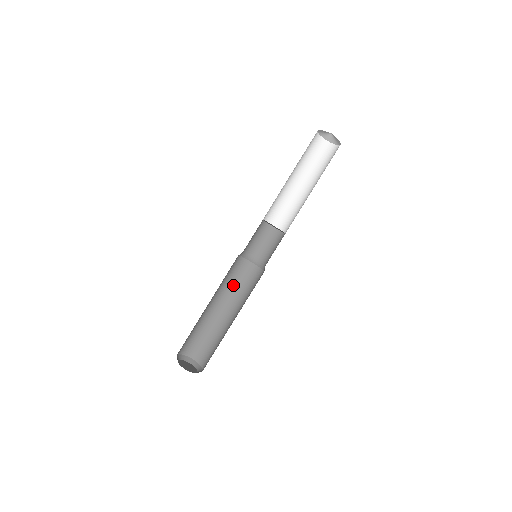
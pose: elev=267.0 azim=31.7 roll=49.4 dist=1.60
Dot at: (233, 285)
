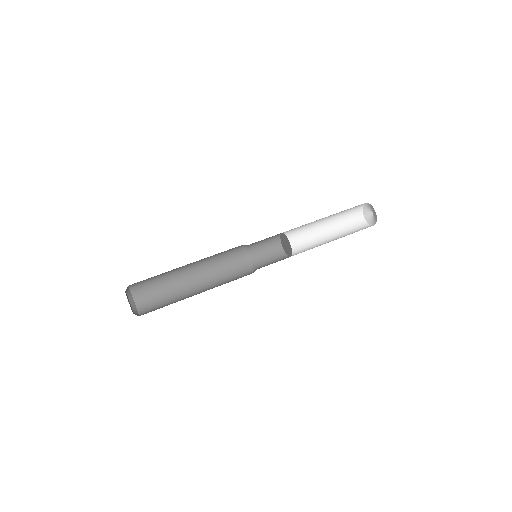
Dot at: (225, 283)
